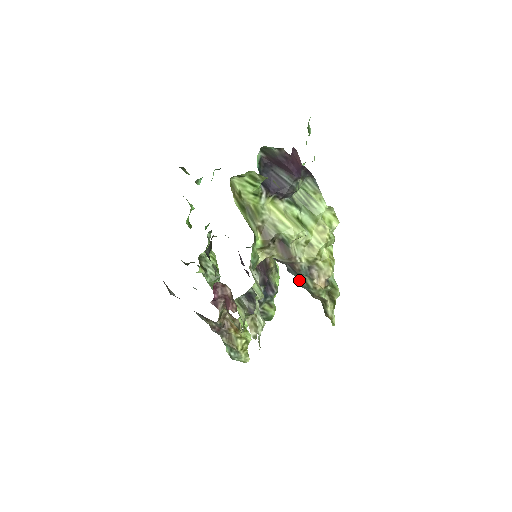
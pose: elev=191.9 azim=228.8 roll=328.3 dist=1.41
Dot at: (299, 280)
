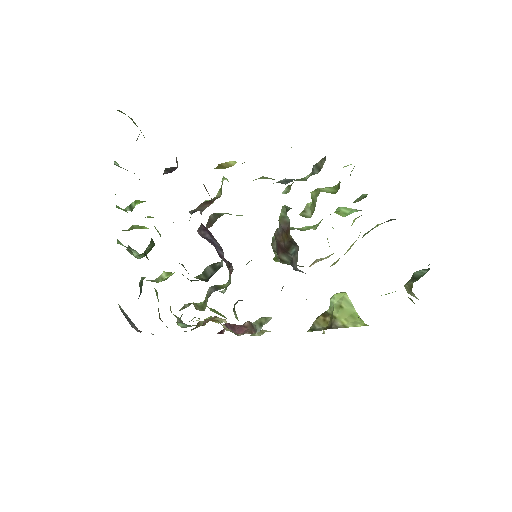
Dot at: occluded
